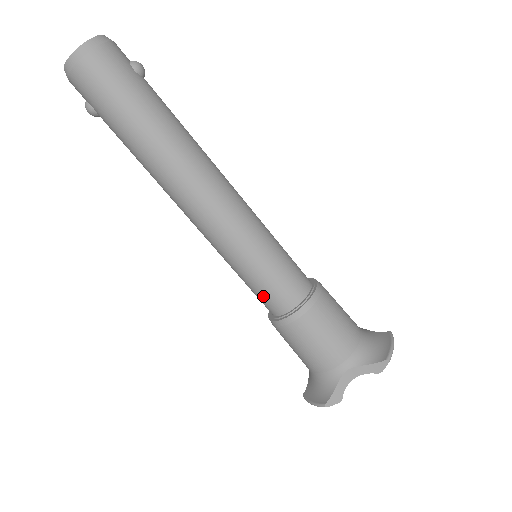
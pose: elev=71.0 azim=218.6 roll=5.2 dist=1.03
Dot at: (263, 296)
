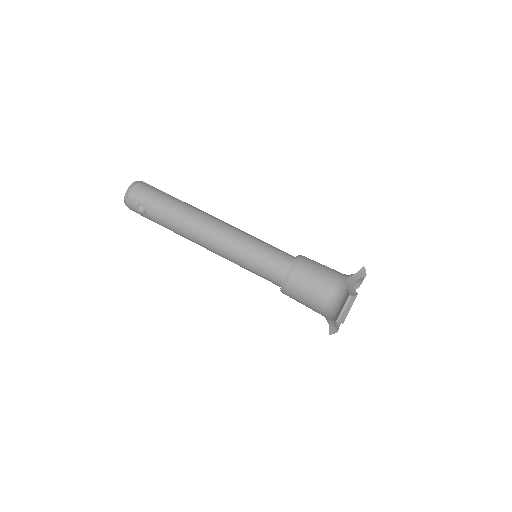
Dot at: (272, 262)
